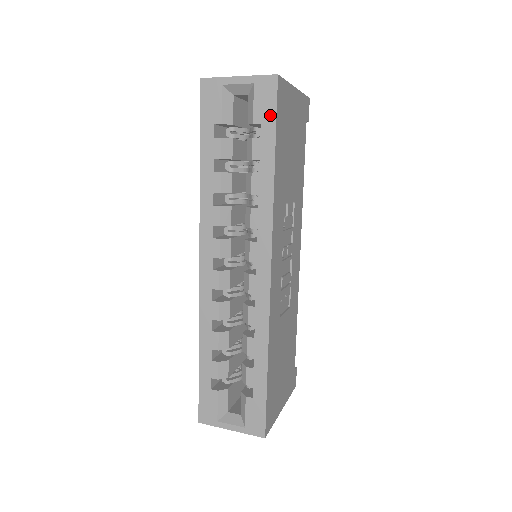
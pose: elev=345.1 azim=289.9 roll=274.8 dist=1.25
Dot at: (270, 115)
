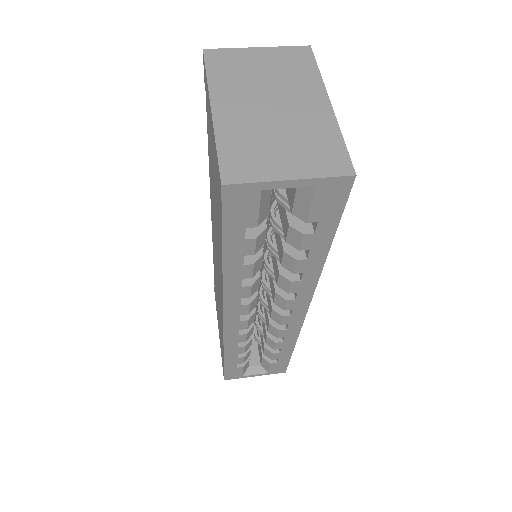
Dot at: (333, 214)
